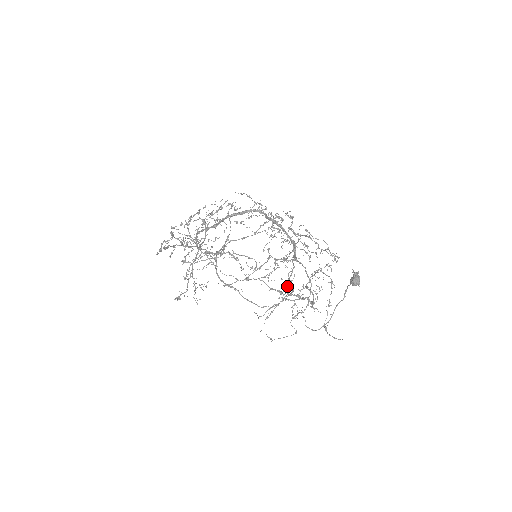
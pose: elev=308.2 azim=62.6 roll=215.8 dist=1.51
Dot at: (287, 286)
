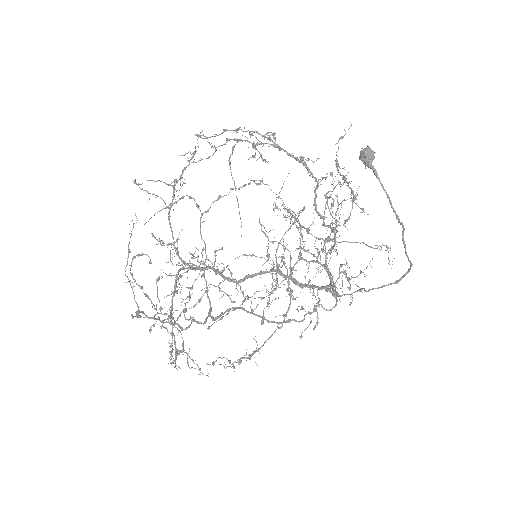
Dot at: (249, 134)
